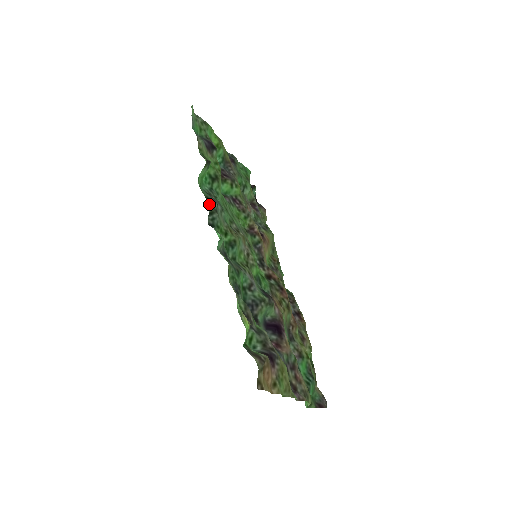
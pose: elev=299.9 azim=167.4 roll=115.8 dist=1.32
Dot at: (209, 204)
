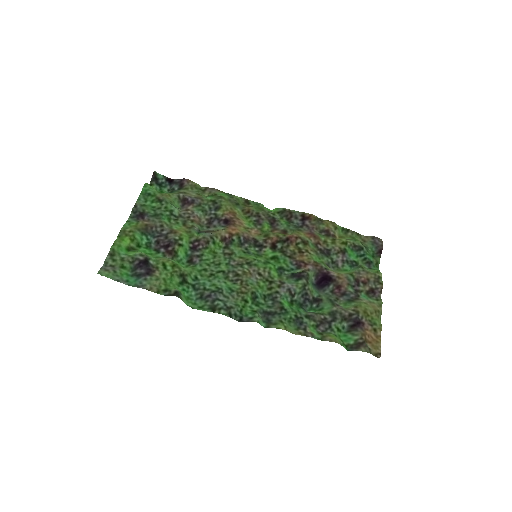
Dot at: (221, 313)
